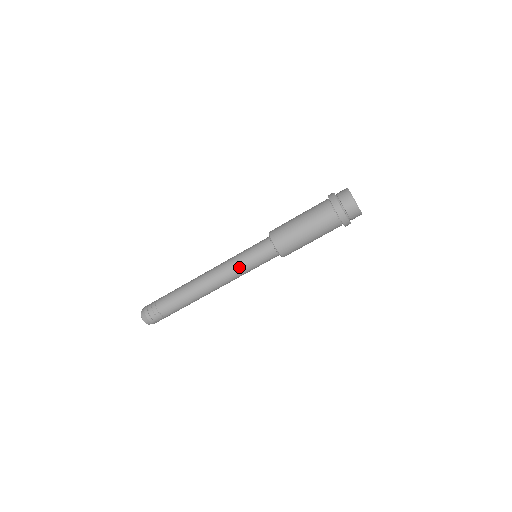
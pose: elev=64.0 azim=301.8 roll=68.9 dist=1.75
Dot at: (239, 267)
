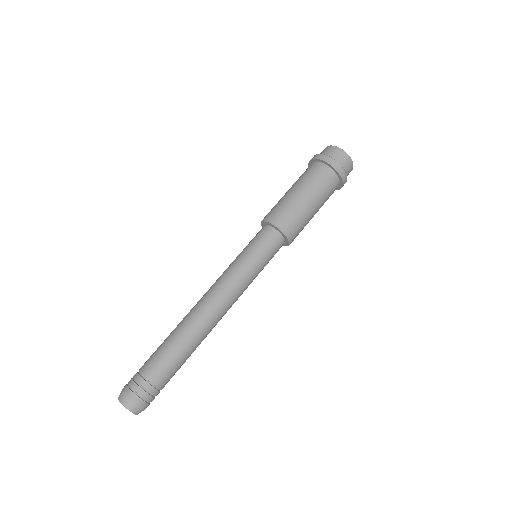
Dot at: (237, 267)
